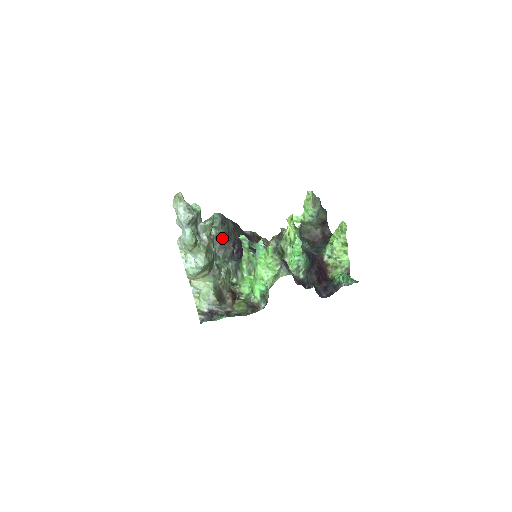
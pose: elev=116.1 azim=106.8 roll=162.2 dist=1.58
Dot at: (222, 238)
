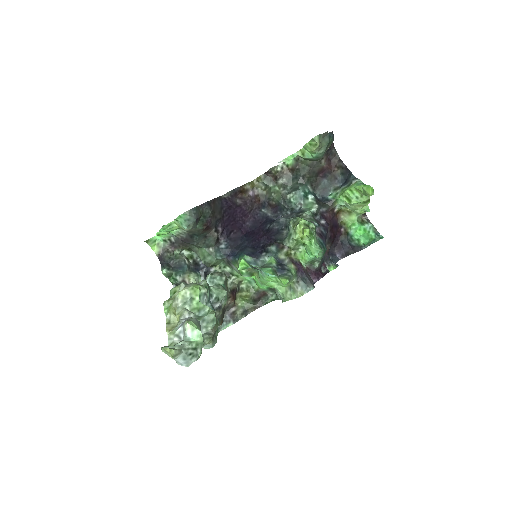
Dot at: (200, 232)
